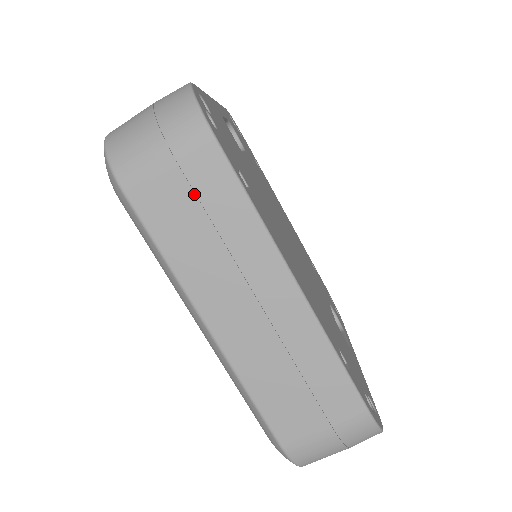
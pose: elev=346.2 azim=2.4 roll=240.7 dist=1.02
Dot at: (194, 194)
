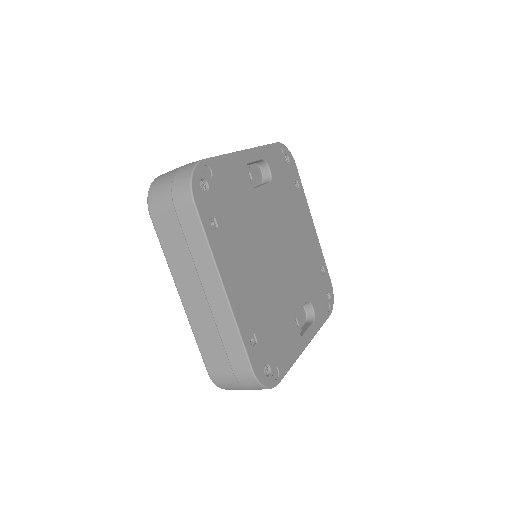
Dot at: (181, 228)
